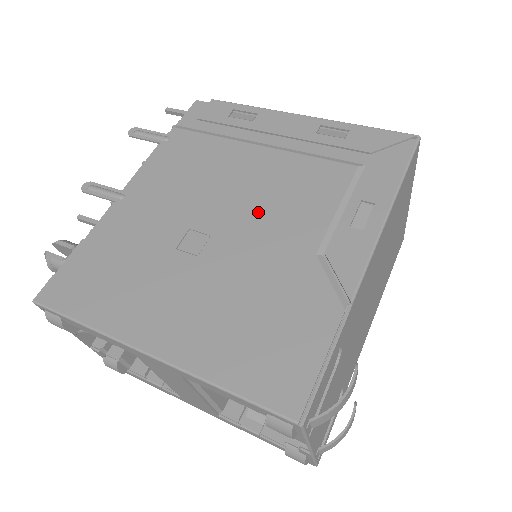
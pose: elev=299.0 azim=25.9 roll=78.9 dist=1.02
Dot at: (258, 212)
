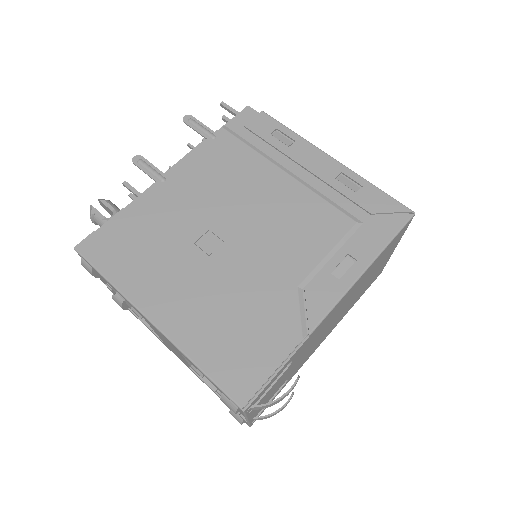
Dot at: (266, 234)
